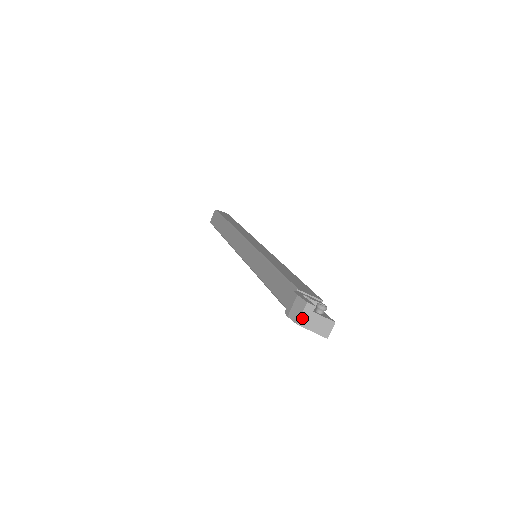
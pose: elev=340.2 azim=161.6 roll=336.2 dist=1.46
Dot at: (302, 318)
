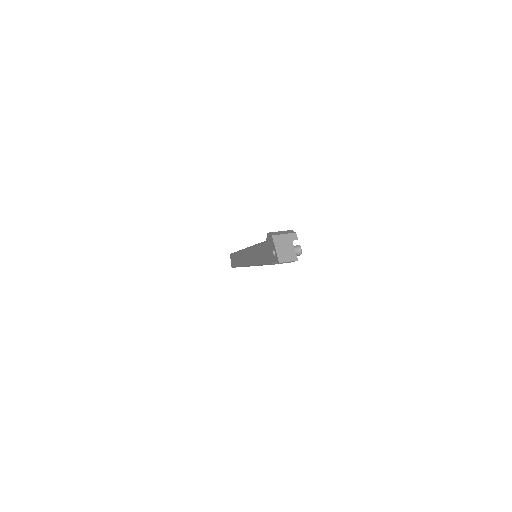
Dot at: (280, 236)
